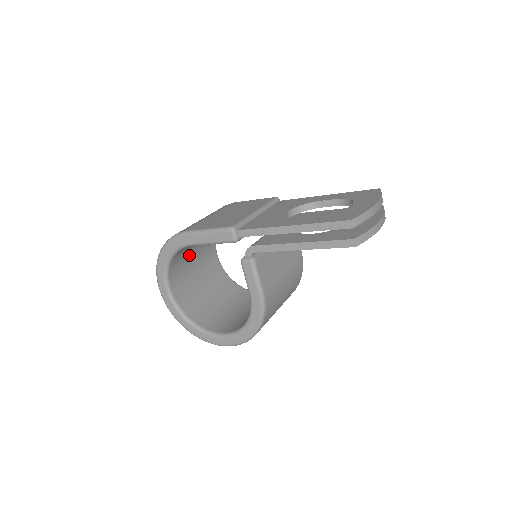
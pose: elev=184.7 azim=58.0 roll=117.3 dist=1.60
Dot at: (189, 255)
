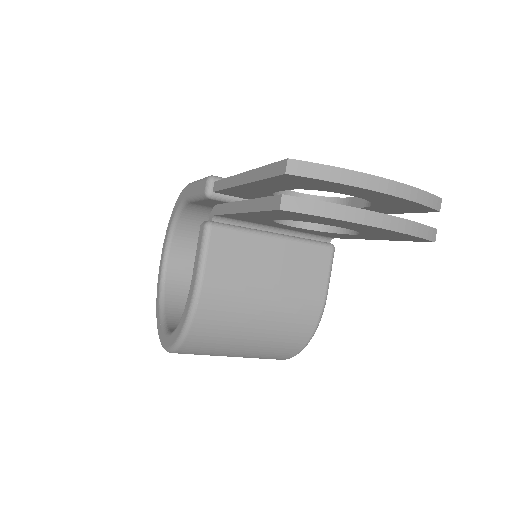
Dot at: occluded
